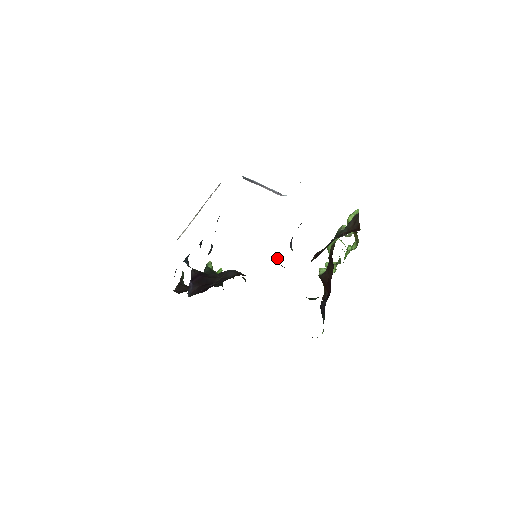
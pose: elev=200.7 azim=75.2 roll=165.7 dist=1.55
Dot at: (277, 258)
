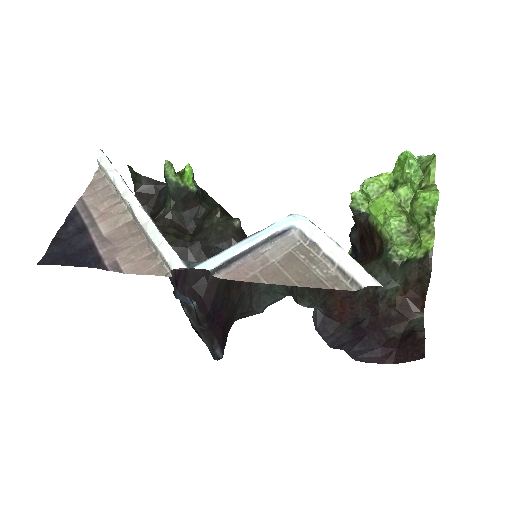
Dot at: occluded
